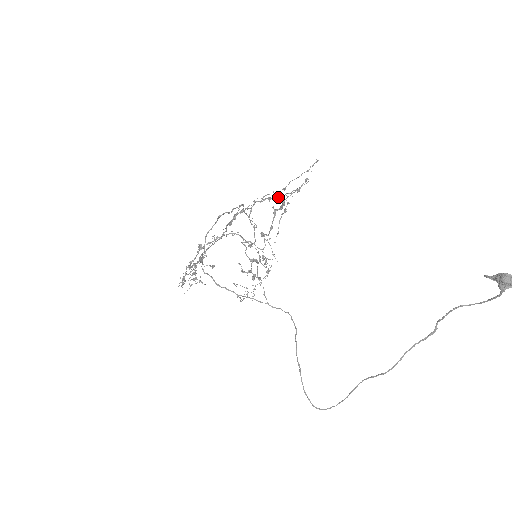
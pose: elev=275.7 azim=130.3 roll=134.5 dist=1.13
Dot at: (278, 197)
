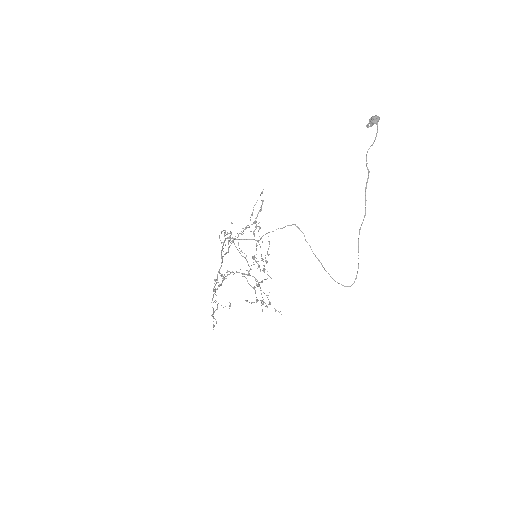
Dot at: (251, 224)
